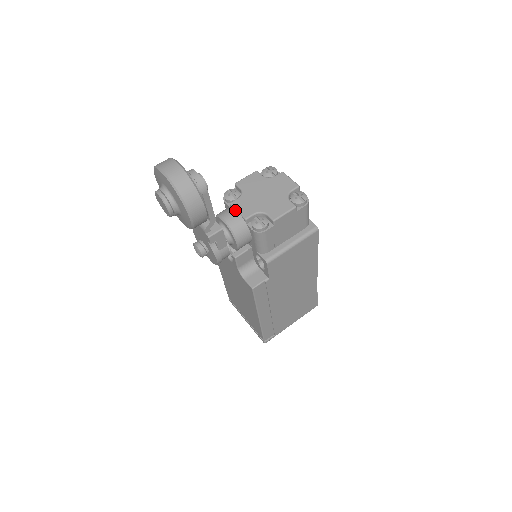
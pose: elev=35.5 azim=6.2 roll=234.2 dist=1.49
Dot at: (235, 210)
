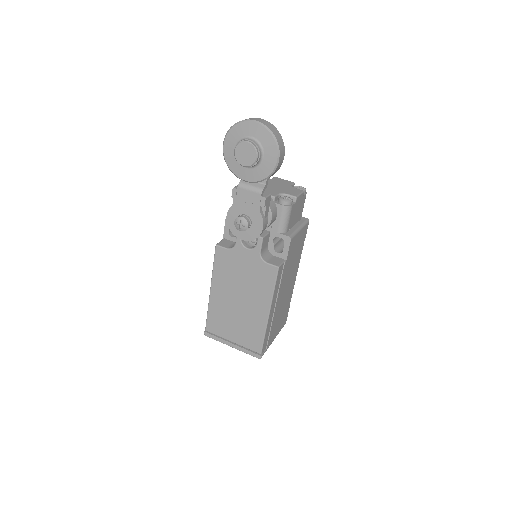
Dot at: occluded
